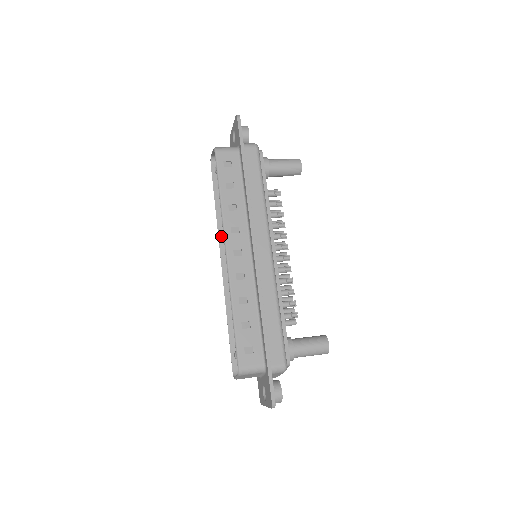
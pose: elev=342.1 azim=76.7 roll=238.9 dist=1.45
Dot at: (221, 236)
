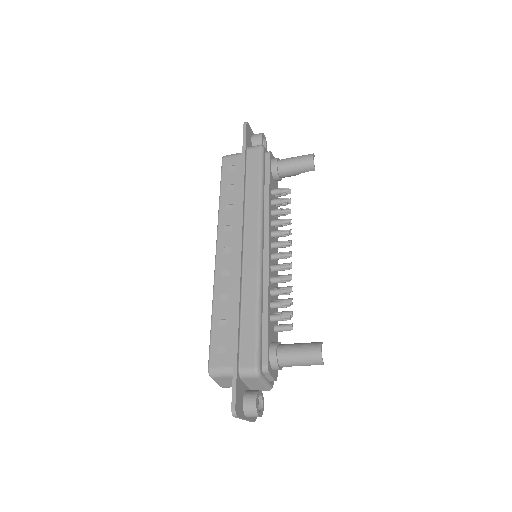
Dot at: occluded
